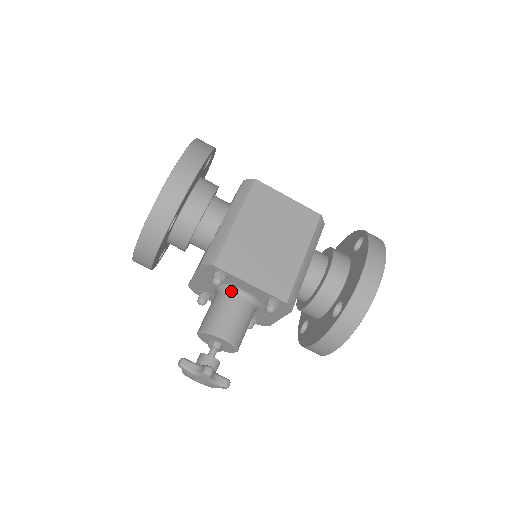
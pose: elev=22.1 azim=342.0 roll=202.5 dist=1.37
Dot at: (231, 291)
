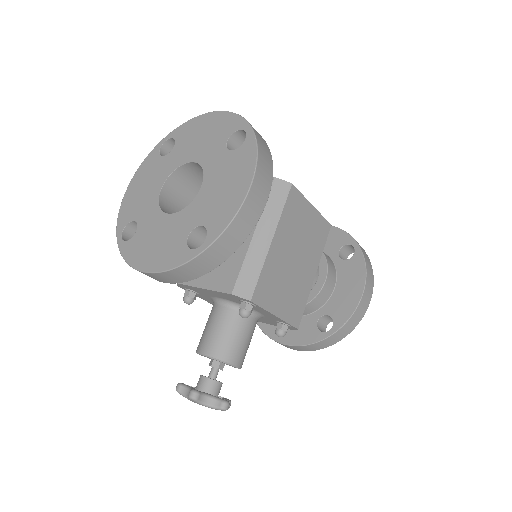
Dot at: occluded
